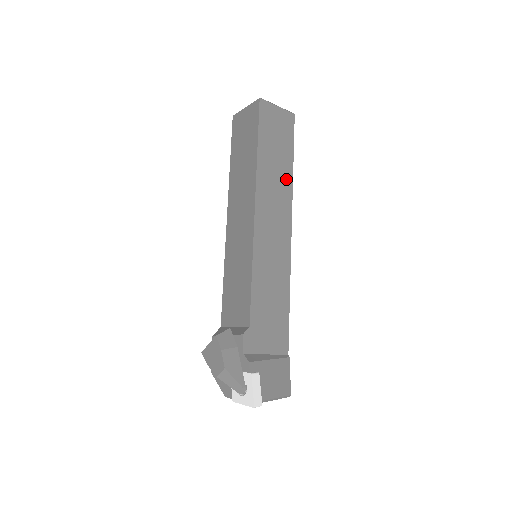
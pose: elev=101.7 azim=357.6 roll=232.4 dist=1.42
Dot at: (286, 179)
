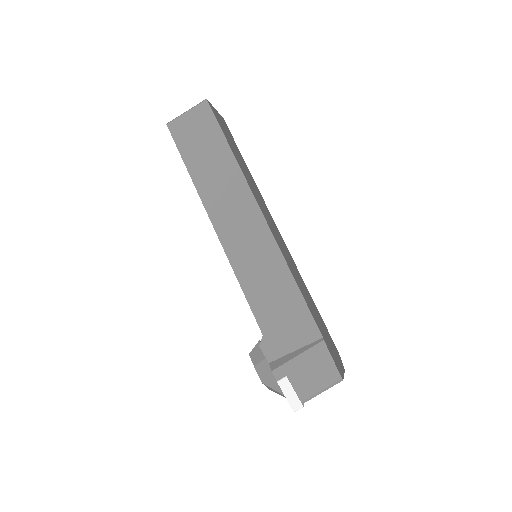
Dot at: (230, 170)
